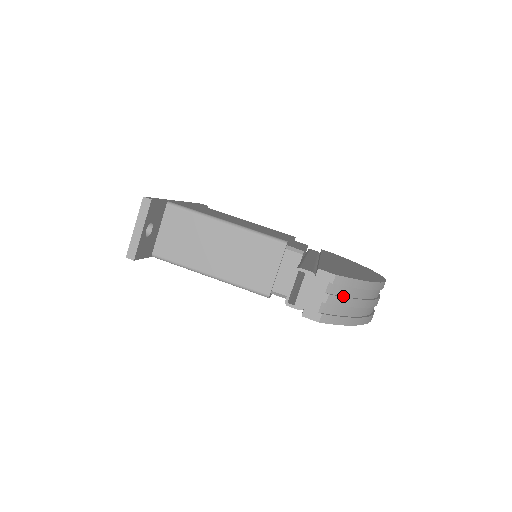
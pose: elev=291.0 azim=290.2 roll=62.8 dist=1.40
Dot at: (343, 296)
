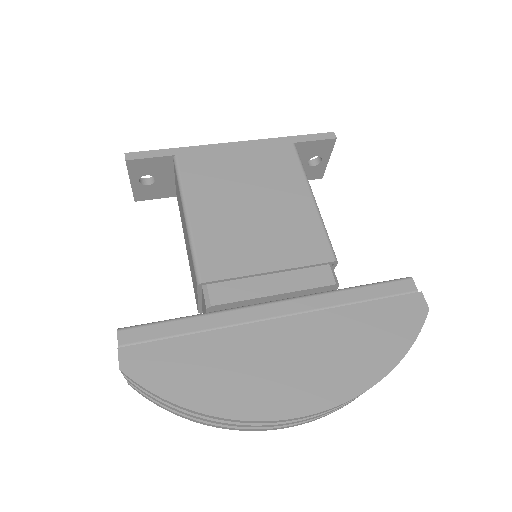
Dot at: occluded
